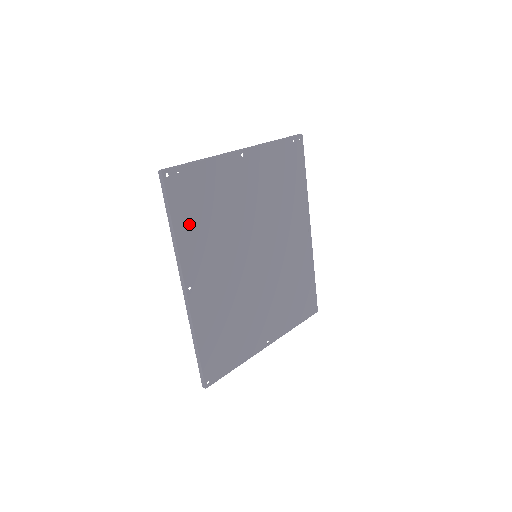
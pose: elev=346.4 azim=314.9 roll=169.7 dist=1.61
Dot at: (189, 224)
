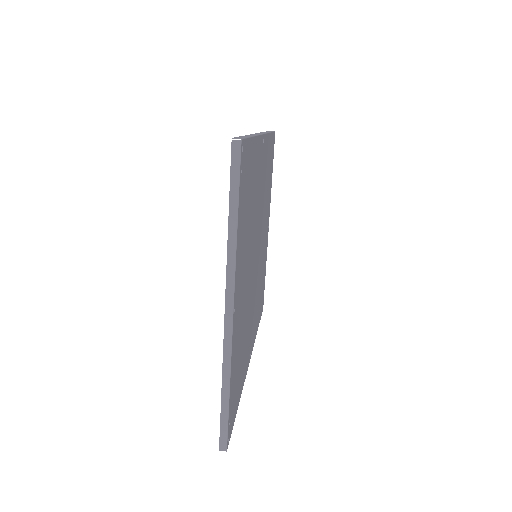
Dot at: (240, 381)
